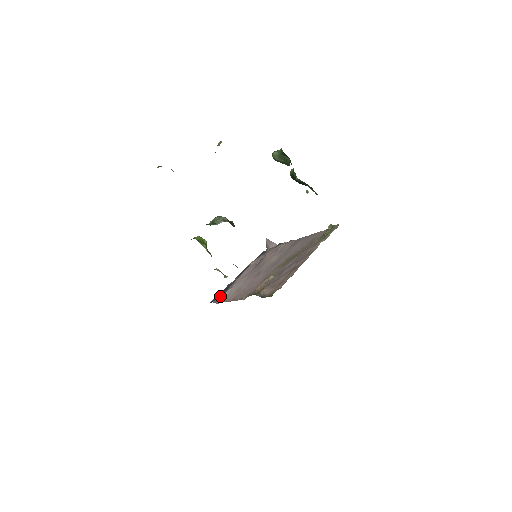
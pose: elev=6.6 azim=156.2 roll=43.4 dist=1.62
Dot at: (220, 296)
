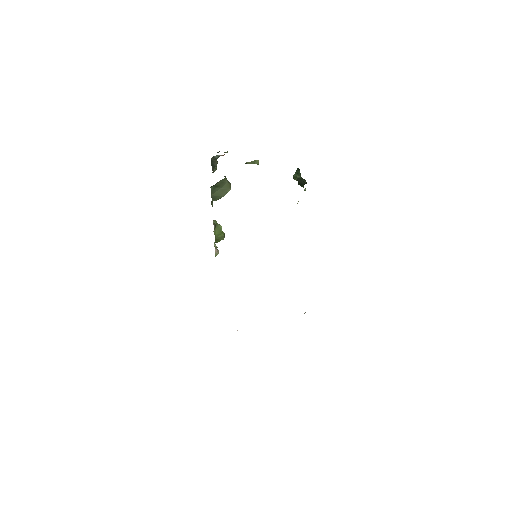
Dot at: occluded
